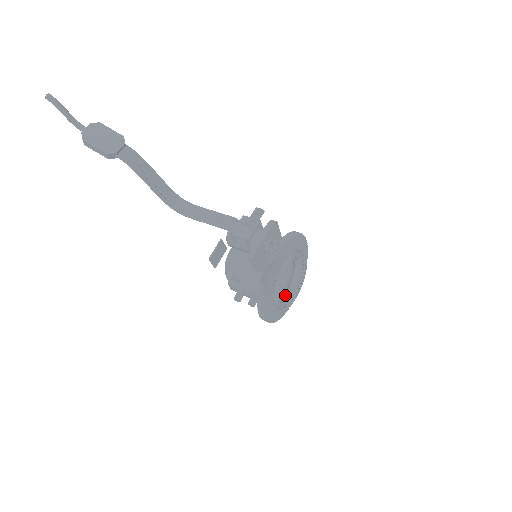
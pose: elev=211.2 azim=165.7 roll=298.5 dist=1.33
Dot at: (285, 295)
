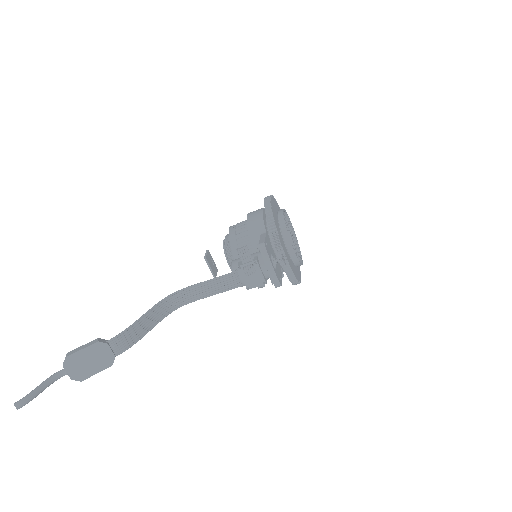
Dot at: occluded
